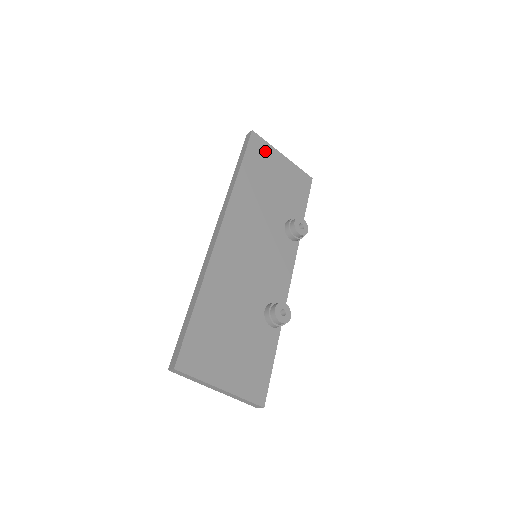
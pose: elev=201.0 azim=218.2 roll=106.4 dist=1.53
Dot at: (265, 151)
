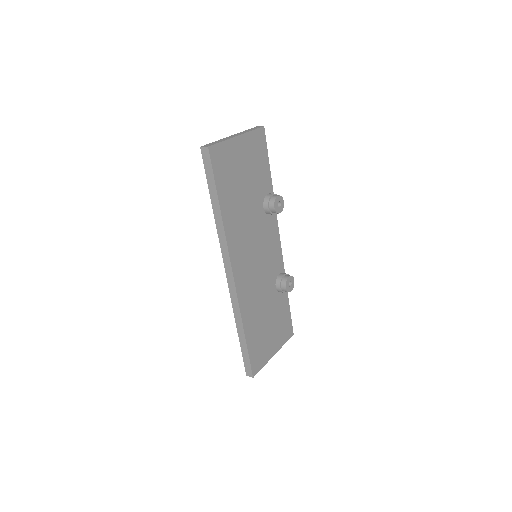
Dot at: (225, 155)
